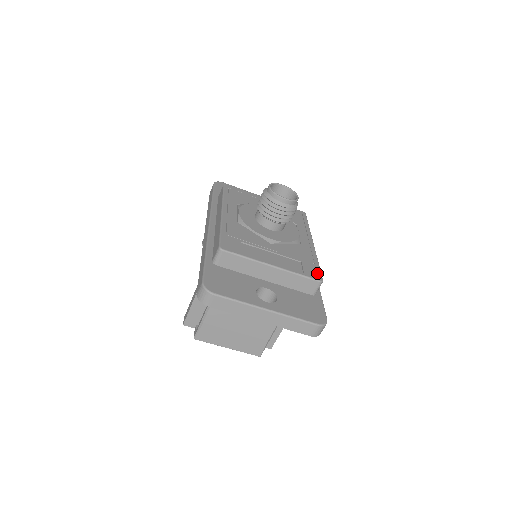
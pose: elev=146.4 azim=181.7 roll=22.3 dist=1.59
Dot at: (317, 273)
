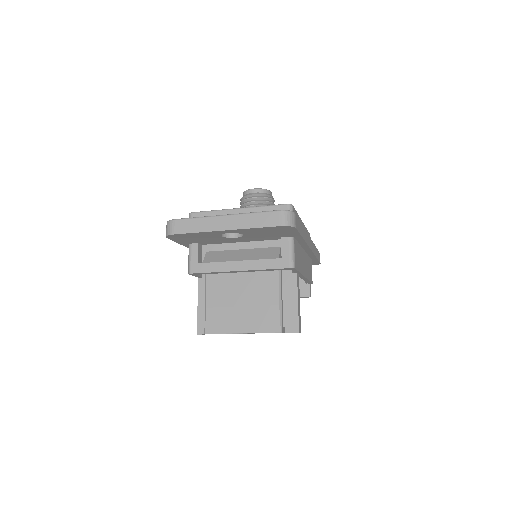
Dot at: occluded
